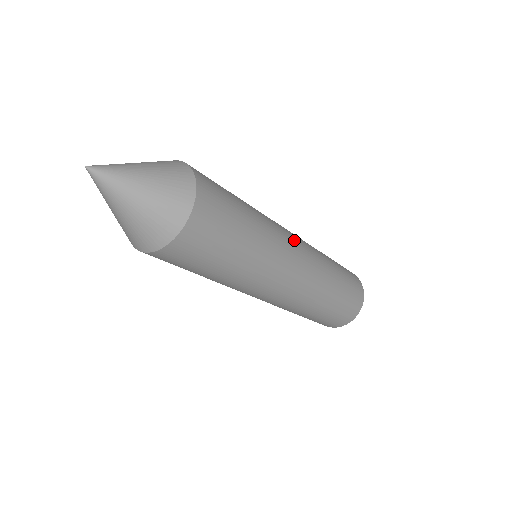
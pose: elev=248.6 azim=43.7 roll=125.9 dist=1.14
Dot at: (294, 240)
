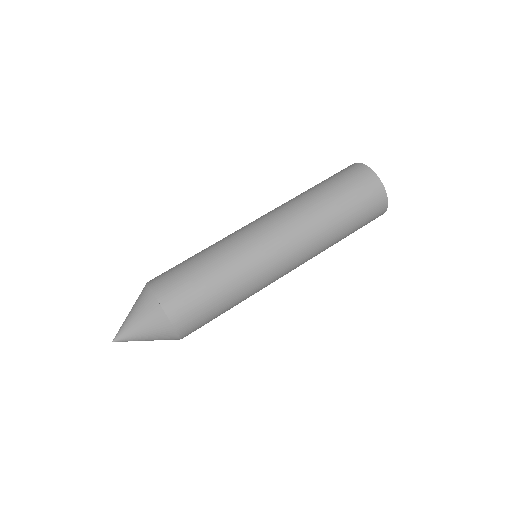
Dot at: (272, 246)
